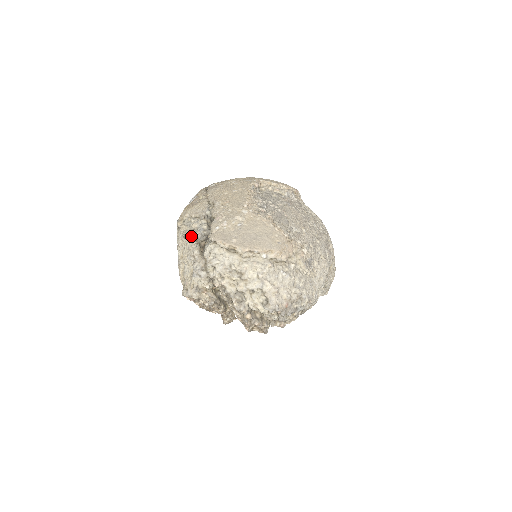
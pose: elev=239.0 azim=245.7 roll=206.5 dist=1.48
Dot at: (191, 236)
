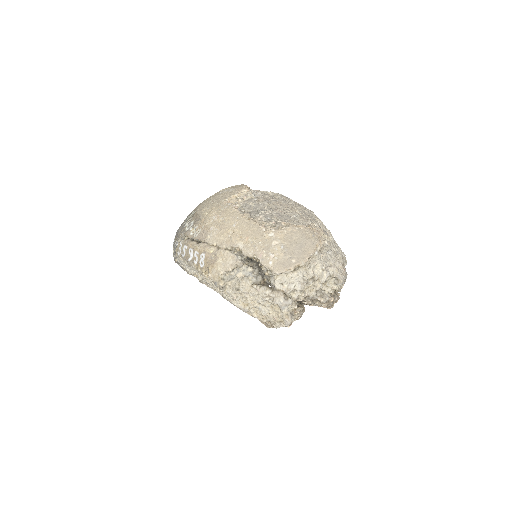
Dot at: (246, 285)
